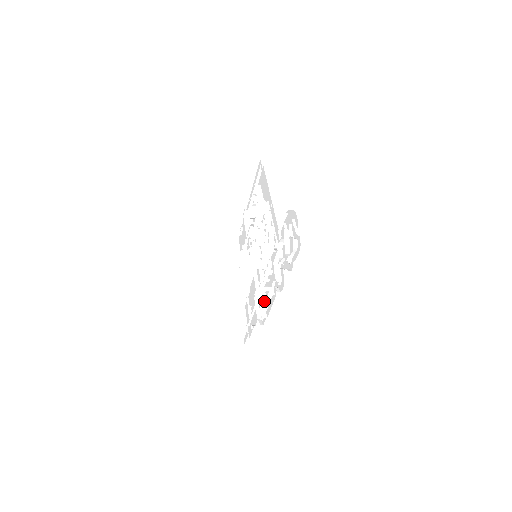
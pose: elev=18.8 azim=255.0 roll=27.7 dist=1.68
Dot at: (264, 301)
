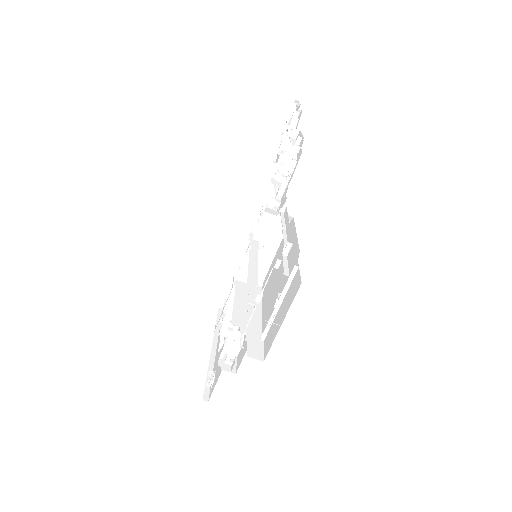
Dot at: occluded
